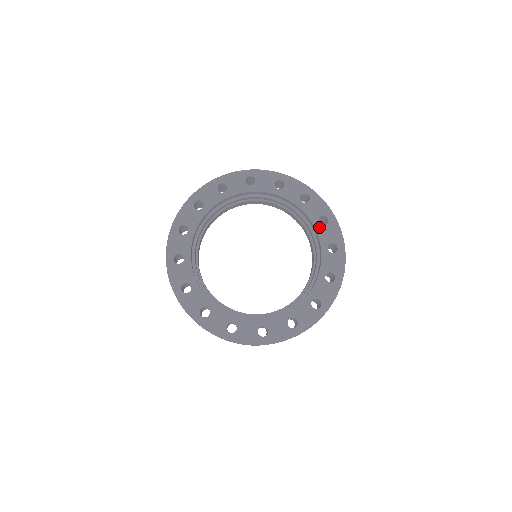
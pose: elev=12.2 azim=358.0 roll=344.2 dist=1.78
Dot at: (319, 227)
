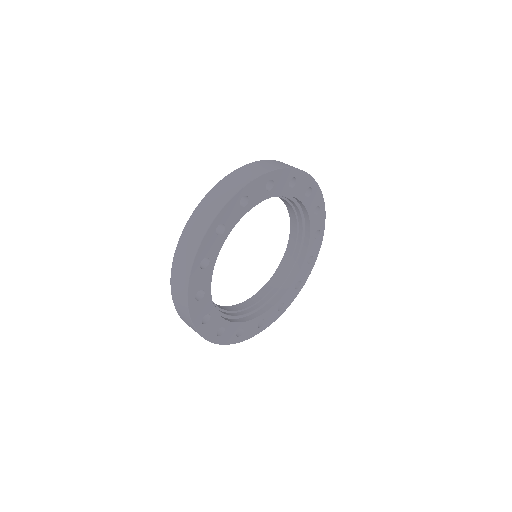
Dot at: (306, 201)
